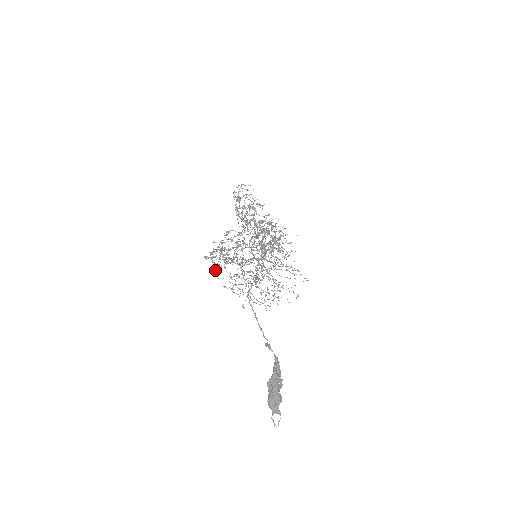
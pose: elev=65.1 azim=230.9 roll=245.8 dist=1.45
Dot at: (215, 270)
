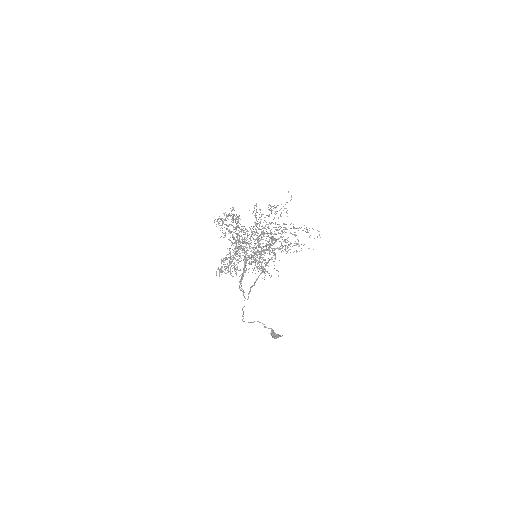
Dot at: (230, 269)
